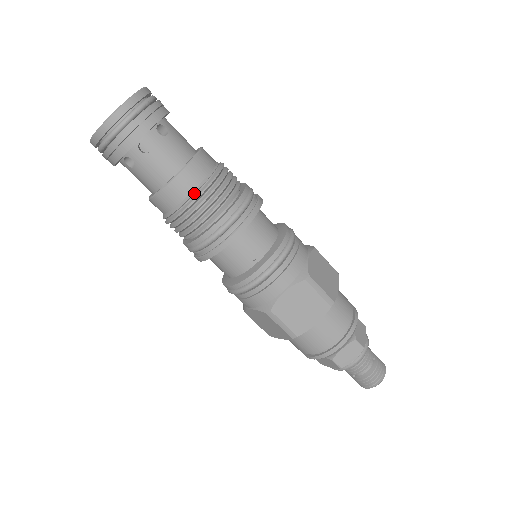
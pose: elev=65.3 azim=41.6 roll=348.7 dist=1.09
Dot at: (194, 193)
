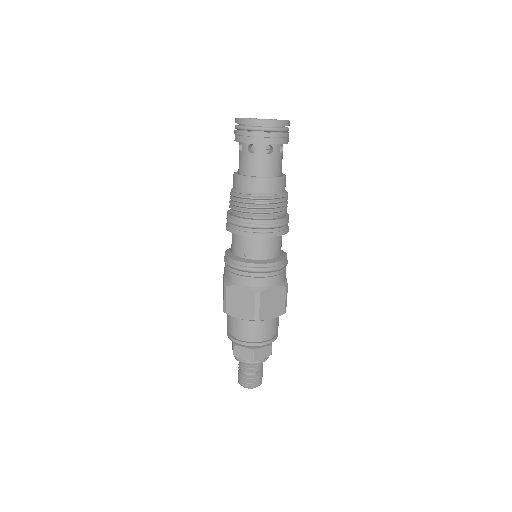
Dot at: (249, 194)
